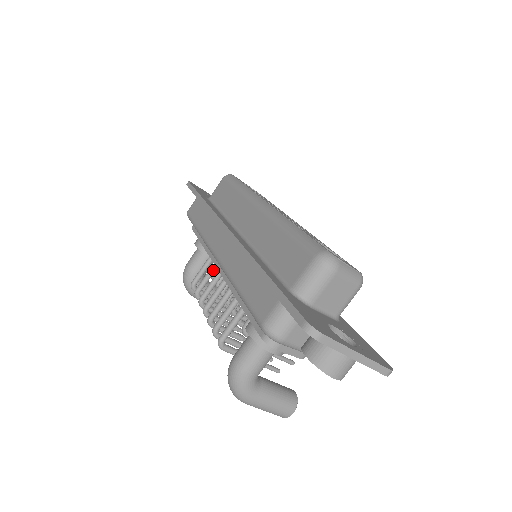
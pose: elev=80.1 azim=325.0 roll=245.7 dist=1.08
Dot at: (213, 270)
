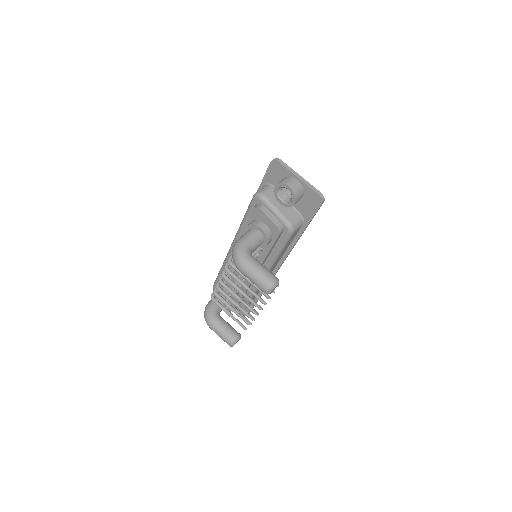
Dot at: occluded
